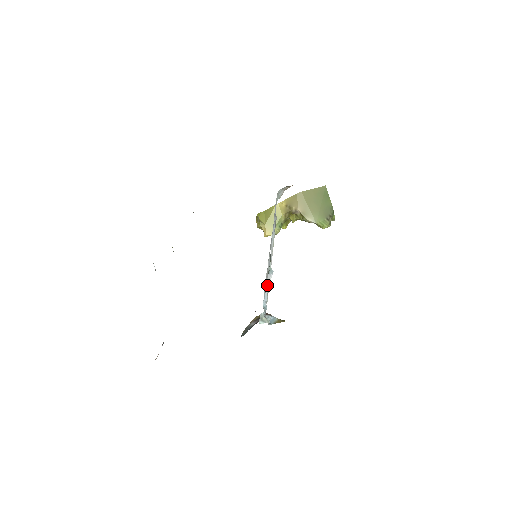
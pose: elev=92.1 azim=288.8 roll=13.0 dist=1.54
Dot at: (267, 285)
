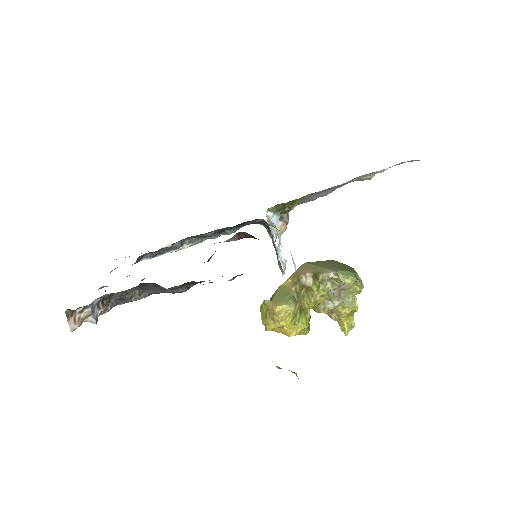
Dot at: occluded
